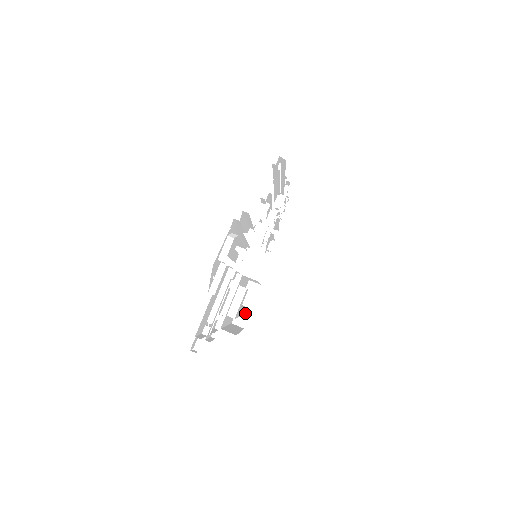
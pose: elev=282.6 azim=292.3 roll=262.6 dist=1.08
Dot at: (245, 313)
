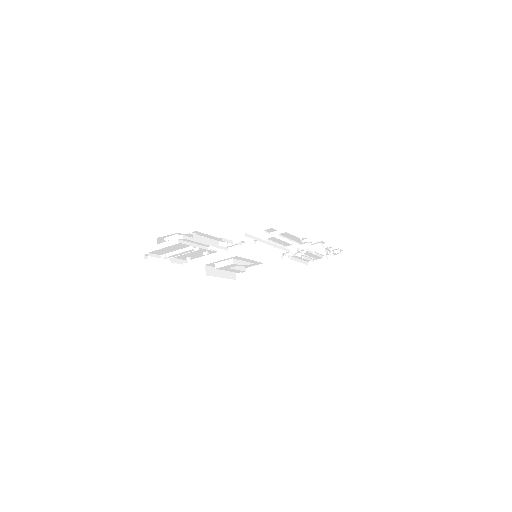
Dot at: (245, 274)
